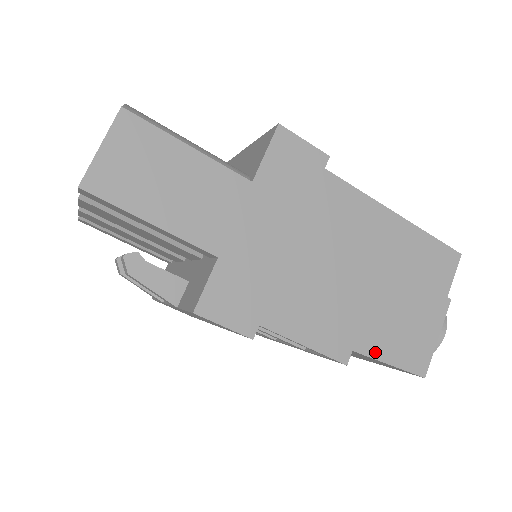
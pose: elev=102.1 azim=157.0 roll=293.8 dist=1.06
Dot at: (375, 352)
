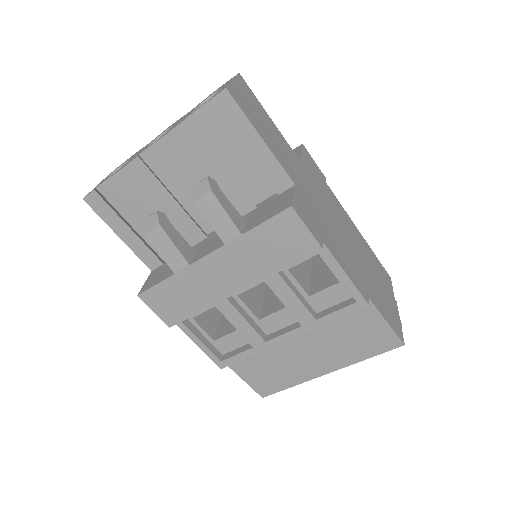
Dot at: (378, 307)
